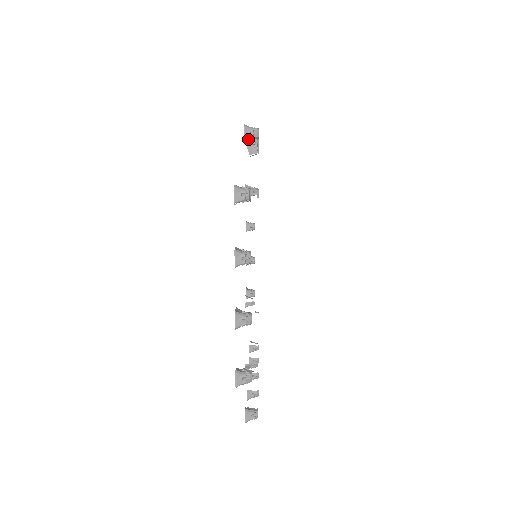
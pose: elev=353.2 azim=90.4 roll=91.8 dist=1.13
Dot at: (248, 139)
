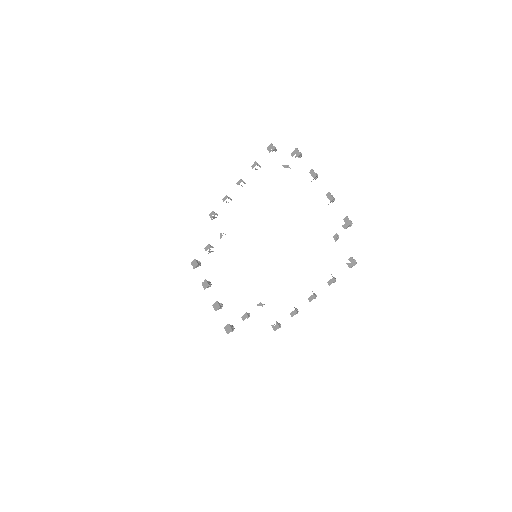
Dot at: (275, 149)
